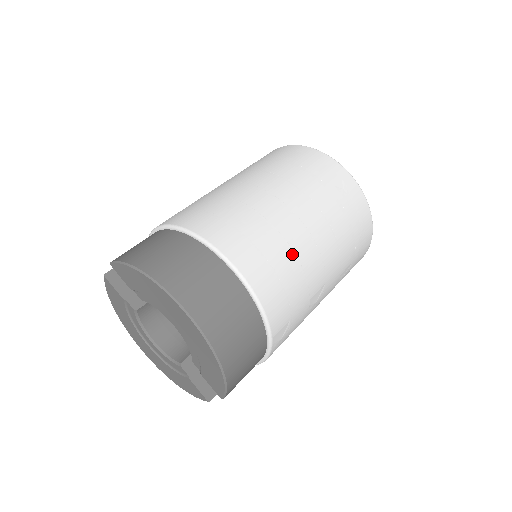
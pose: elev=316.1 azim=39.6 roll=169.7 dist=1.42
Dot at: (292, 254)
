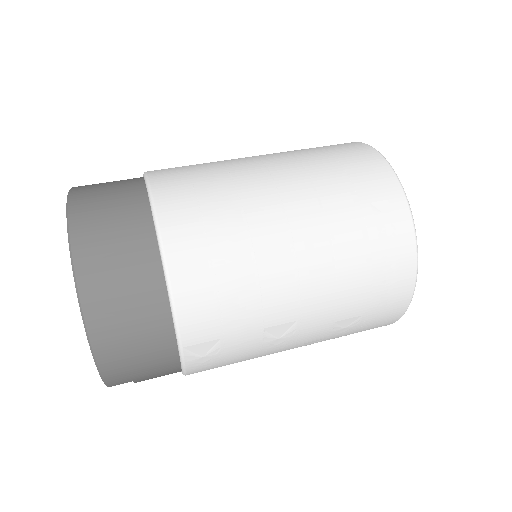
Dot at: (251, 259)
